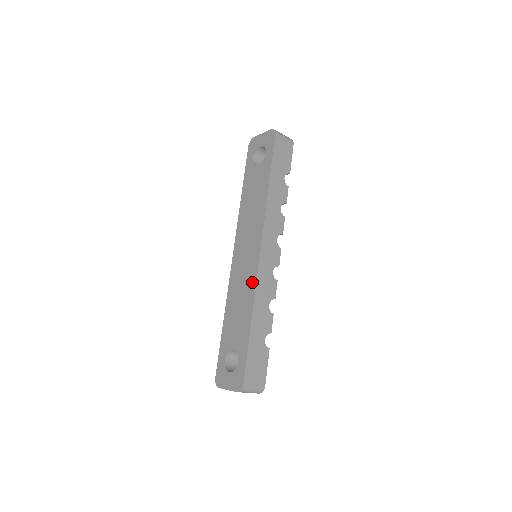
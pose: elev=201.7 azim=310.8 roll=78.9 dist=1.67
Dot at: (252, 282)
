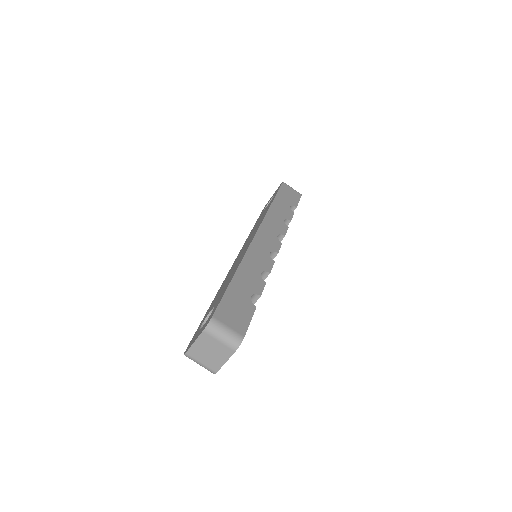
Dot at: (244, 253)
